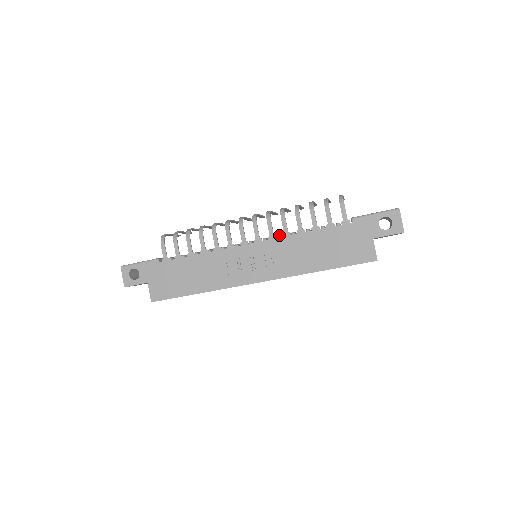
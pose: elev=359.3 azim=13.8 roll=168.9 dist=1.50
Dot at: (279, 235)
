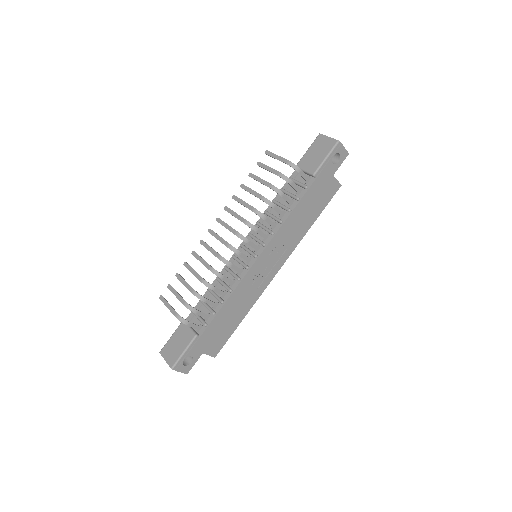
Dot at: (273, 232)
